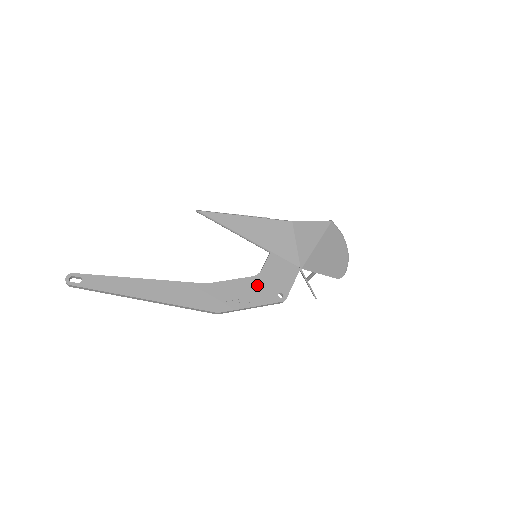
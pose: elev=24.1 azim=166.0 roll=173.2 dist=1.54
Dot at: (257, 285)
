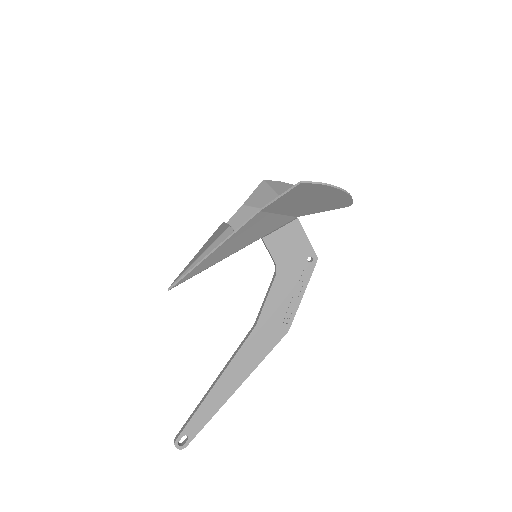
Dot at: (286, 277)
